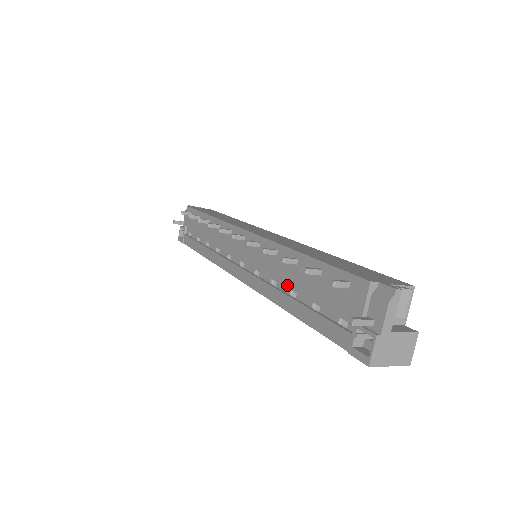
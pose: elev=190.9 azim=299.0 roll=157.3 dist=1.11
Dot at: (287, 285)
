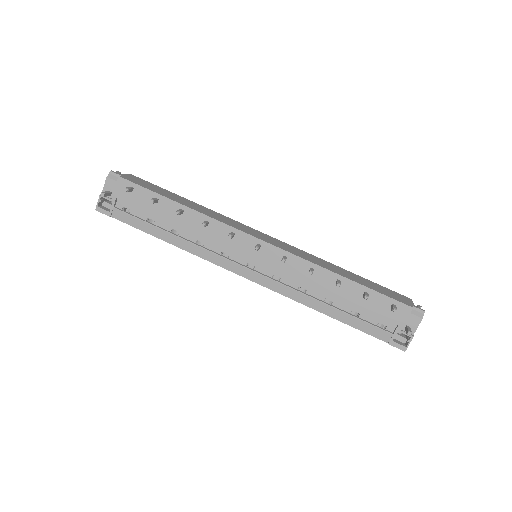
Dot at: (321, 294)
